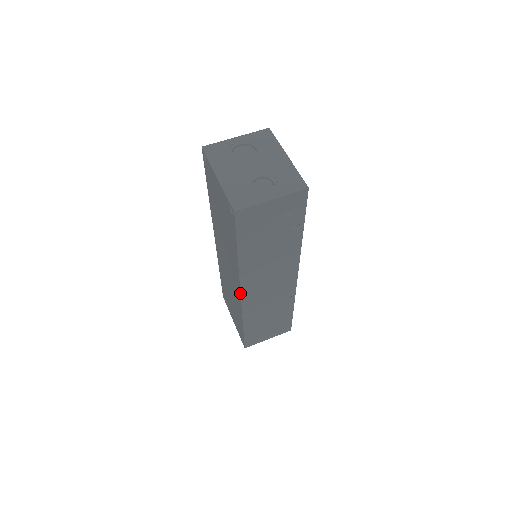
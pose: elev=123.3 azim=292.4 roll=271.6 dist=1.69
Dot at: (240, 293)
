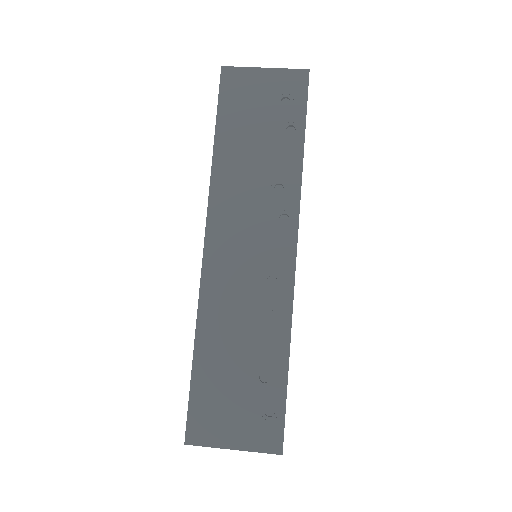
Dot at: occluded
